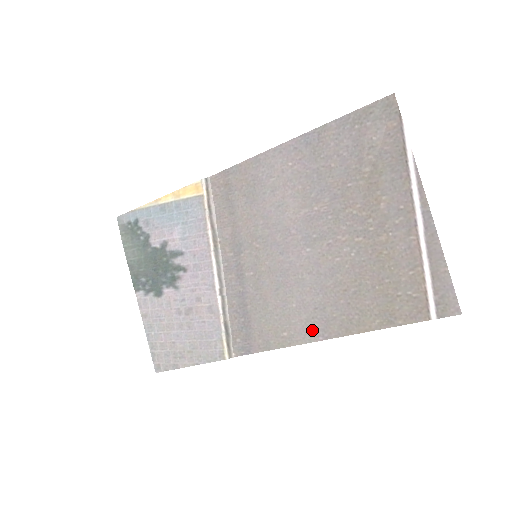
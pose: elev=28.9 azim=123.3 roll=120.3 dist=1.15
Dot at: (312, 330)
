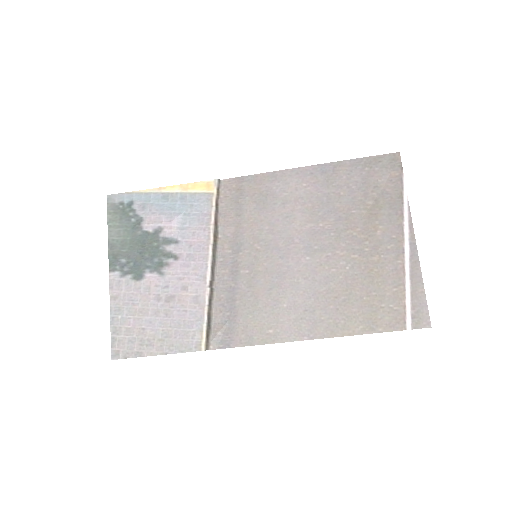
Dot at: (299, 330)
